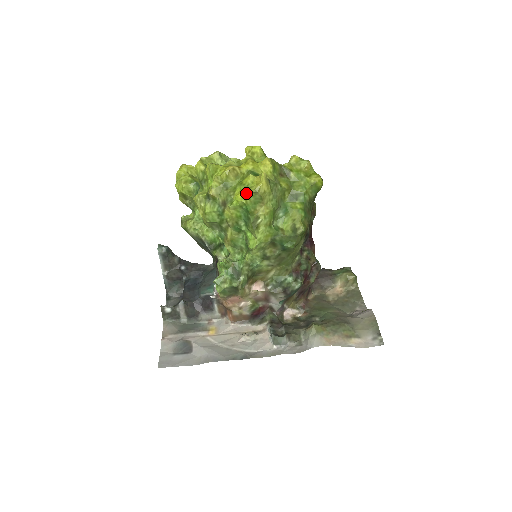
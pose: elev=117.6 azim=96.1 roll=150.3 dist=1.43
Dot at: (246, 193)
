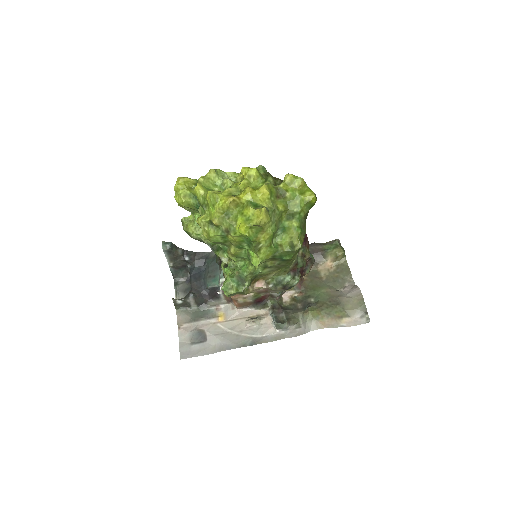
Dot at: (248, 227)
